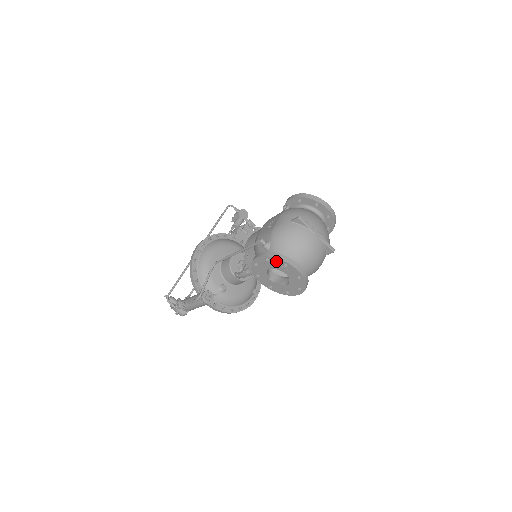
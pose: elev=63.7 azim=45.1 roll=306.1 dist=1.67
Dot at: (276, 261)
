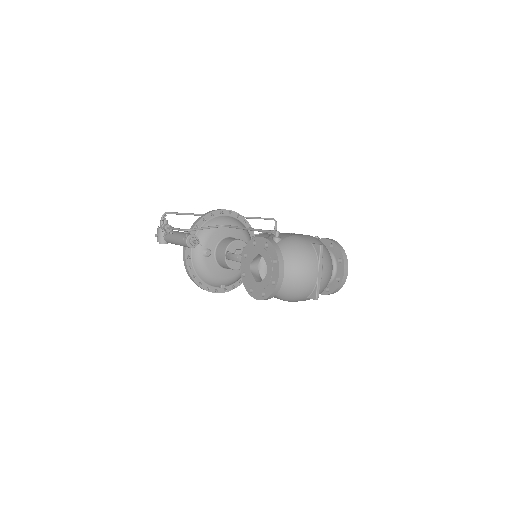
Dot at: (272, 251)
